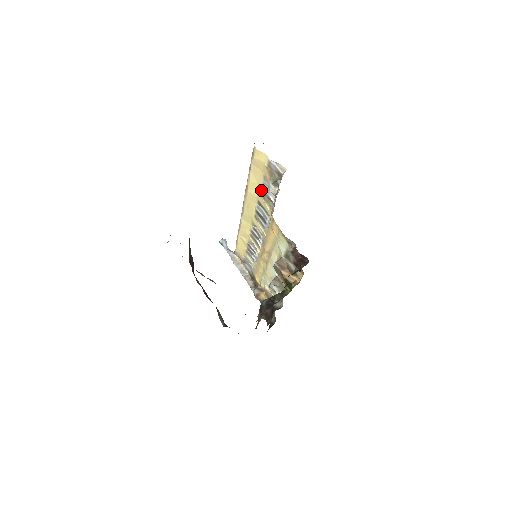
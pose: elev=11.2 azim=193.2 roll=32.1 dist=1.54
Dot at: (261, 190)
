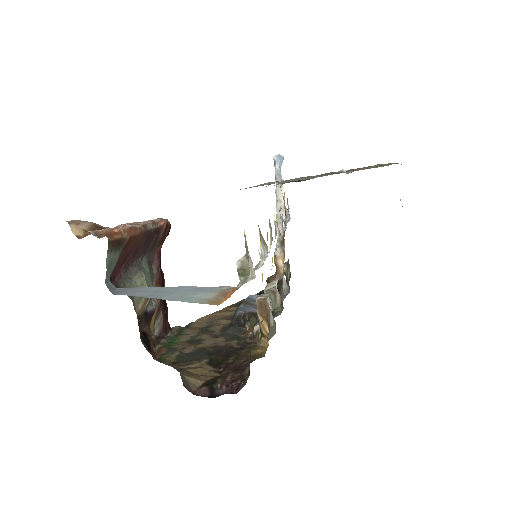
Dot at: (258, 225)
